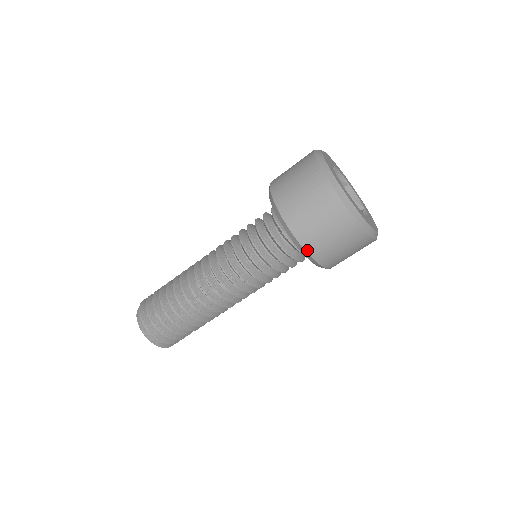
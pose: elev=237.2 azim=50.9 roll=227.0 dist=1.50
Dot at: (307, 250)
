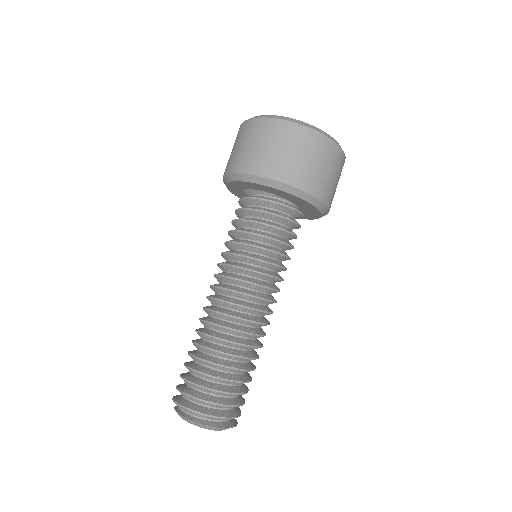
Dot at: (322, 200)
